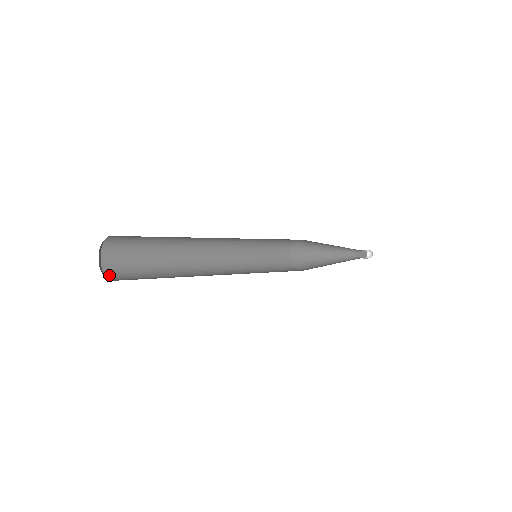
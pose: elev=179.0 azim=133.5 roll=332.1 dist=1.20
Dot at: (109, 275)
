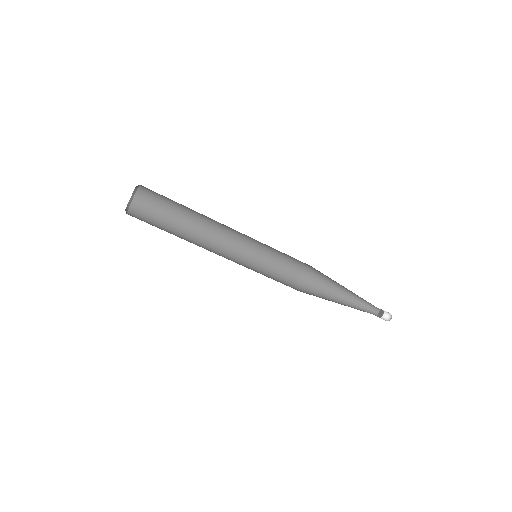
Dot at: (130, 215)
